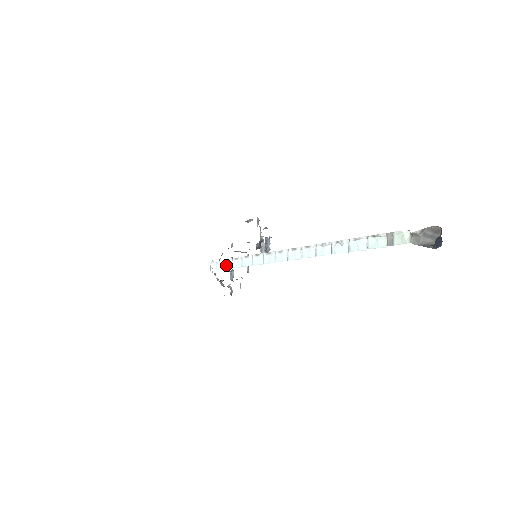
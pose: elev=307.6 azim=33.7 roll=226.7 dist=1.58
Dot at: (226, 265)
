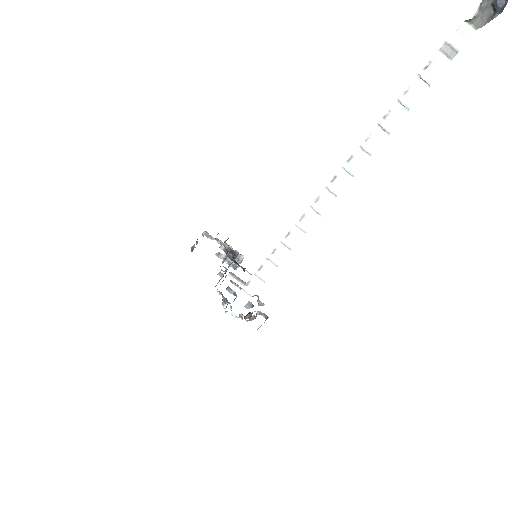
Dot at: (252, 289)
